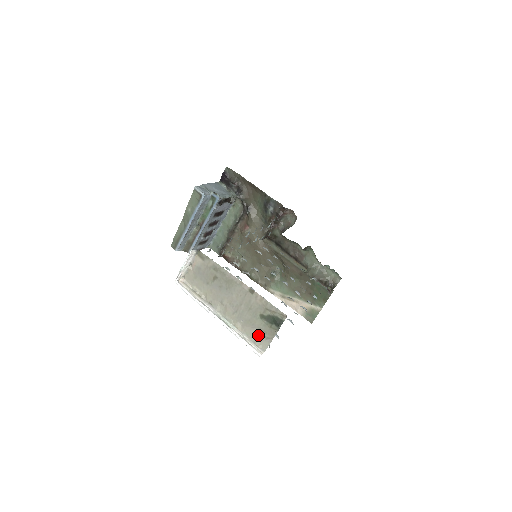
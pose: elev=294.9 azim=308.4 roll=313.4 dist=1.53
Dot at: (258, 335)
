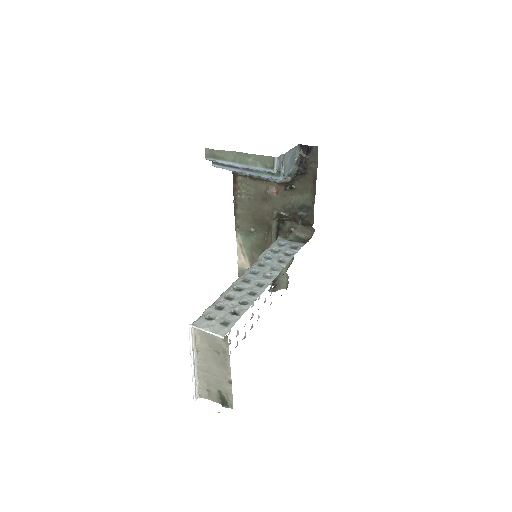
Dot at: (206, 390)
